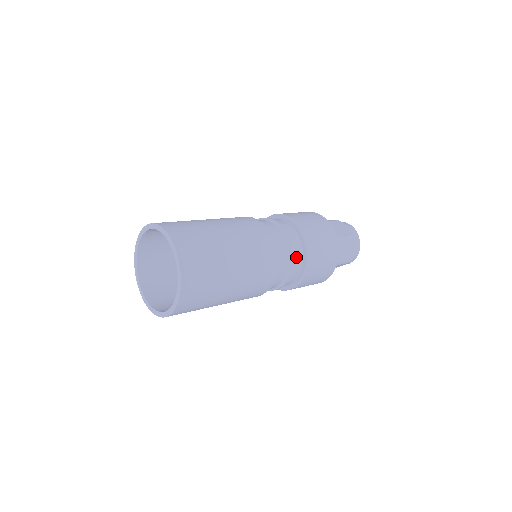
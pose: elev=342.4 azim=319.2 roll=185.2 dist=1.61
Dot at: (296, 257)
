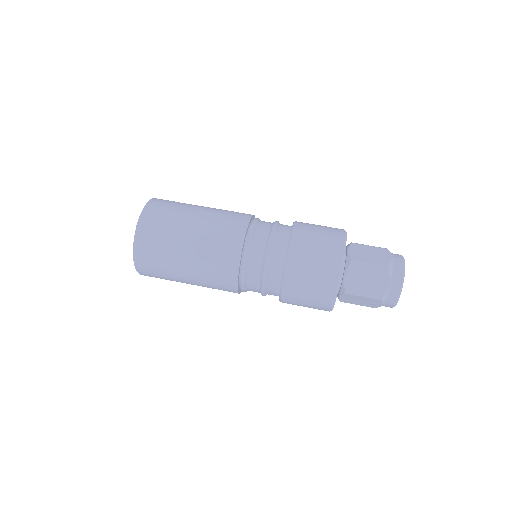
Dot at: (270, 291)
